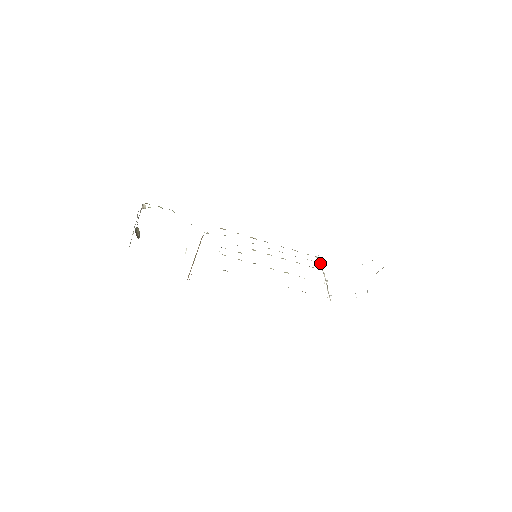
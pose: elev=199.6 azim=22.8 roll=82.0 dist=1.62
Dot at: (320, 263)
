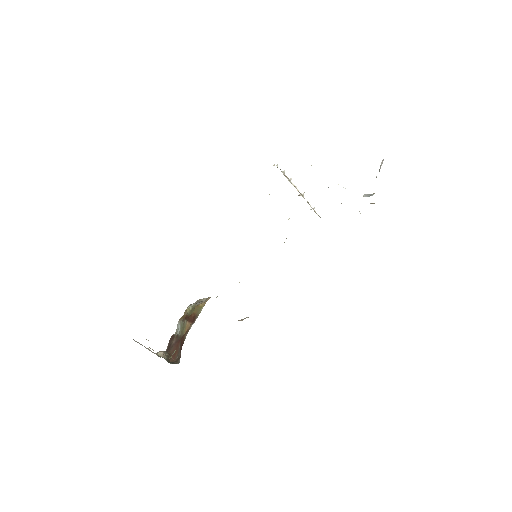
Dot at: occluded
